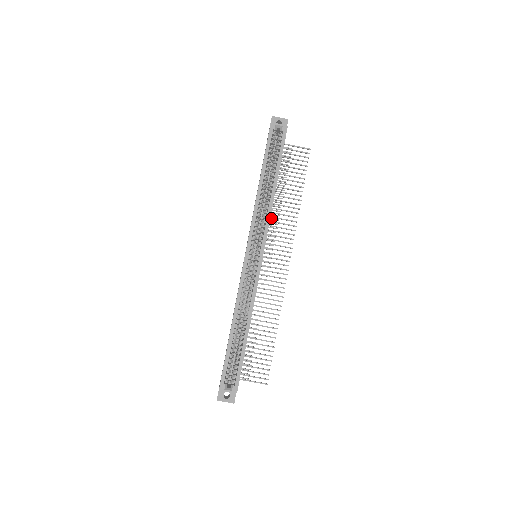
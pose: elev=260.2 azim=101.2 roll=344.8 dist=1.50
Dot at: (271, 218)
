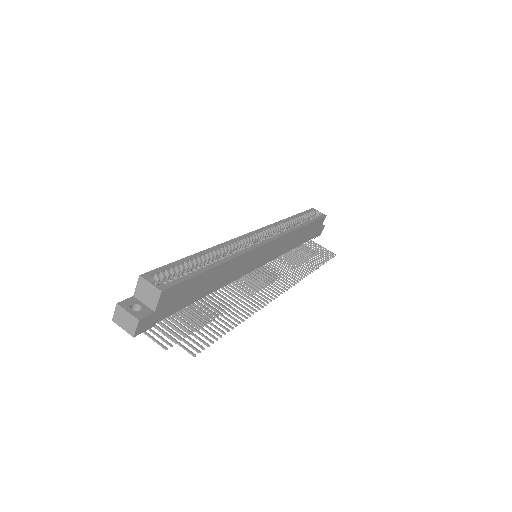
Dot at: occluded
